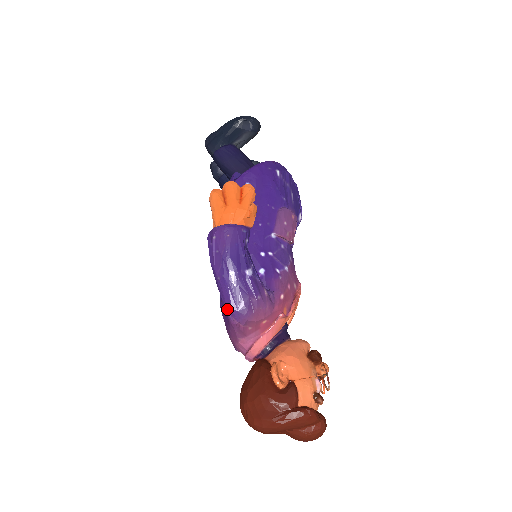
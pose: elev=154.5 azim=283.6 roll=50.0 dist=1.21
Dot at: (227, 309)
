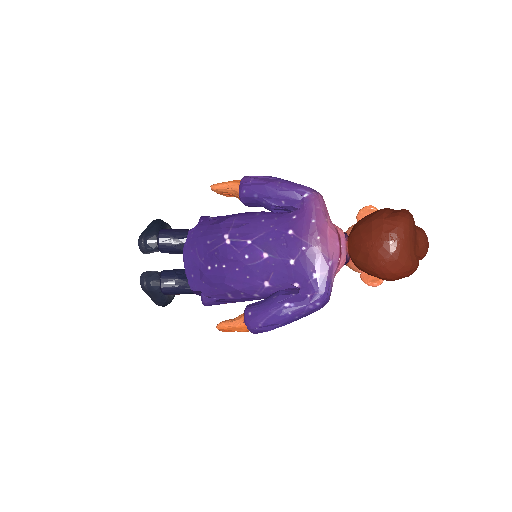
Dot at: (304, 190)
